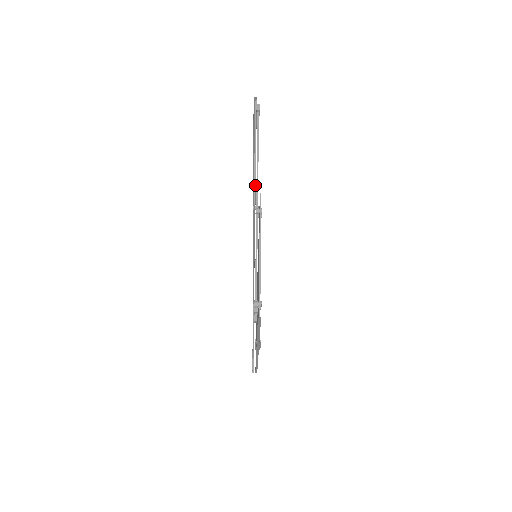
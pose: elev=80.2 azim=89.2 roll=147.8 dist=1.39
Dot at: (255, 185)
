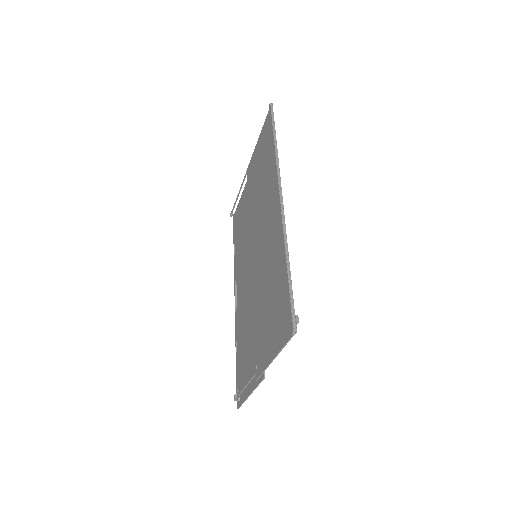
Dot at: (270, 302)
